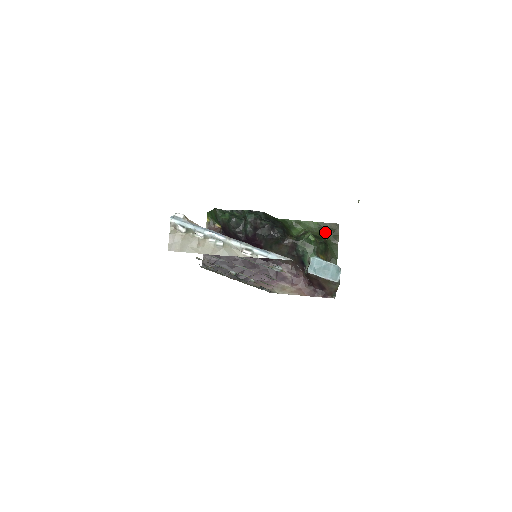
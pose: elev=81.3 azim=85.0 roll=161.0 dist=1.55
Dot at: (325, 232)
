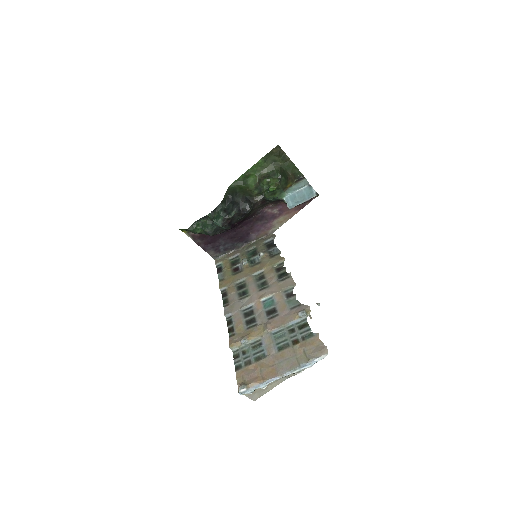
Dot at: (273, 161)
